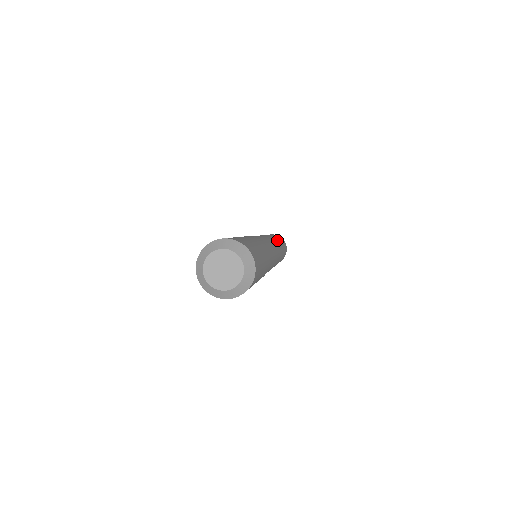
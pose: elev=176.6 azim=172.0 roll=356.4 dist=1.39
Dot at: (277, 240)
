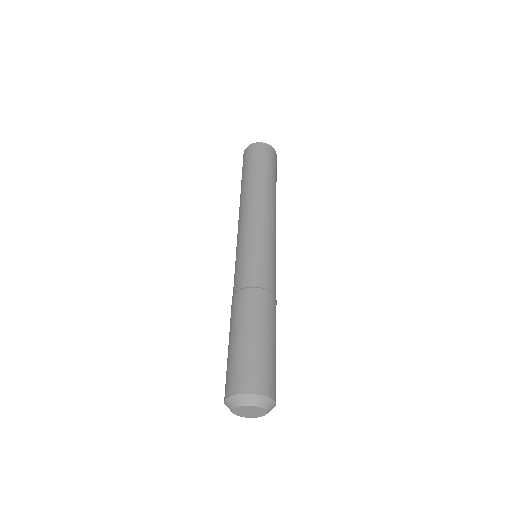
Dot at: (258, 188)
